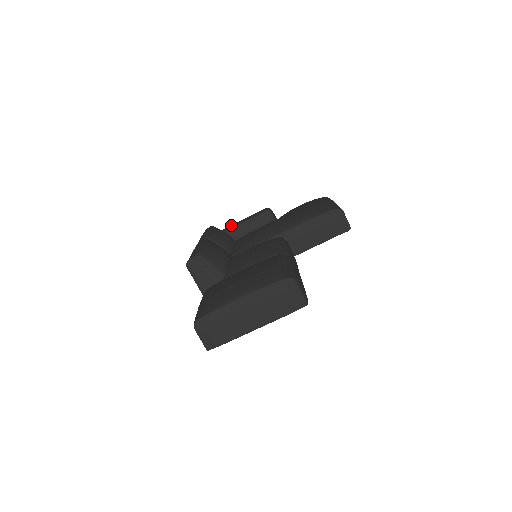
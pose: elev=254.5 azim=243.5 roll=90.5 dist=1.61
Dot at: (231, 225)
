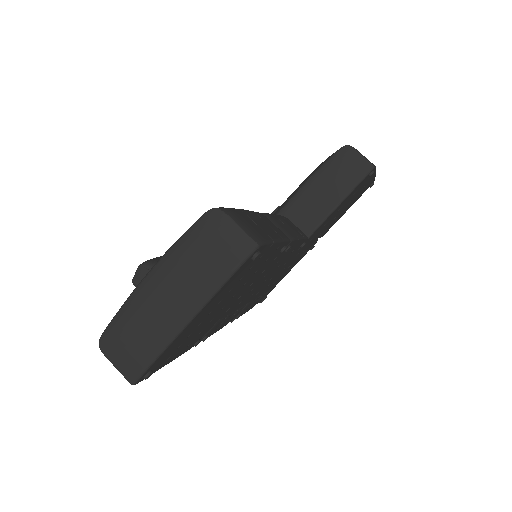
Dot at: occluded
